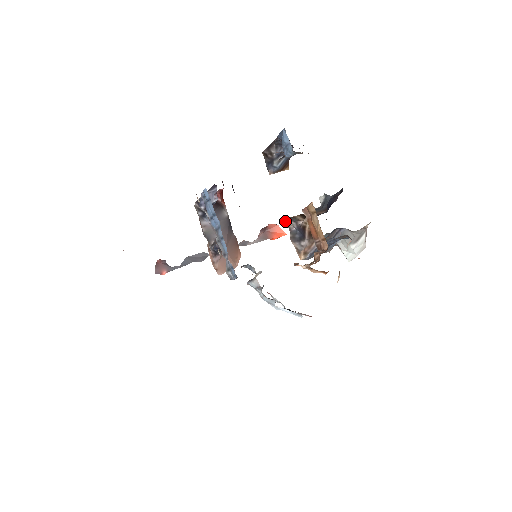
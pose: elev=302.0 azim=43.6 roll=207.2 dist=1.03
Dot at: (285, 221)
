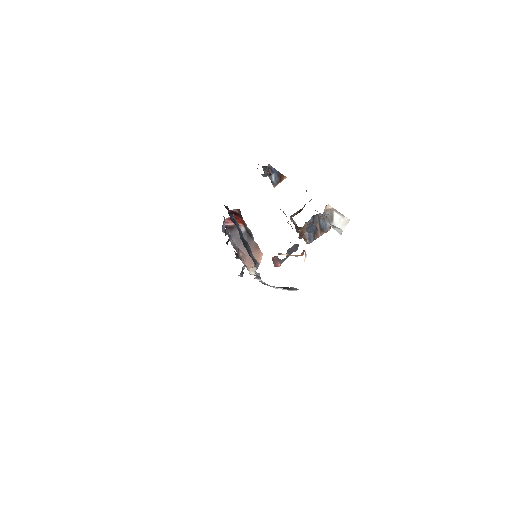
Dot at: (290, 219)
